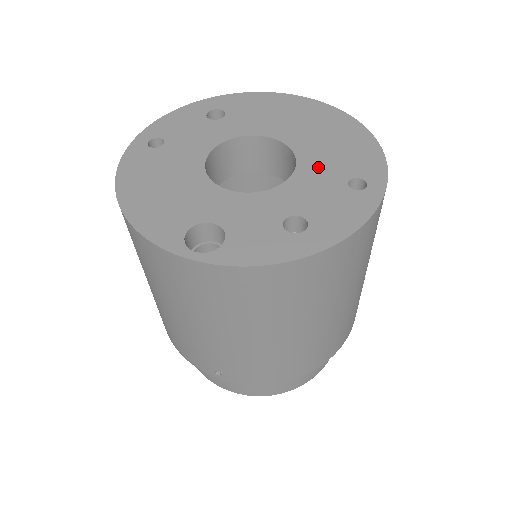
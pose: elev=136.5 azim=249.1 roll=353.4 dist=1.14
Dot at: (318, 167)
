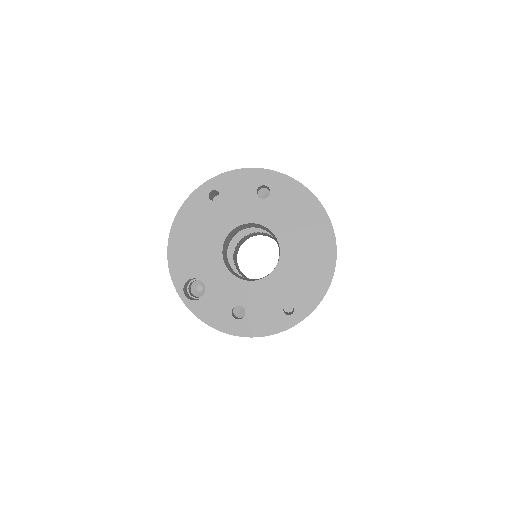
Dot at: (281, 283)
